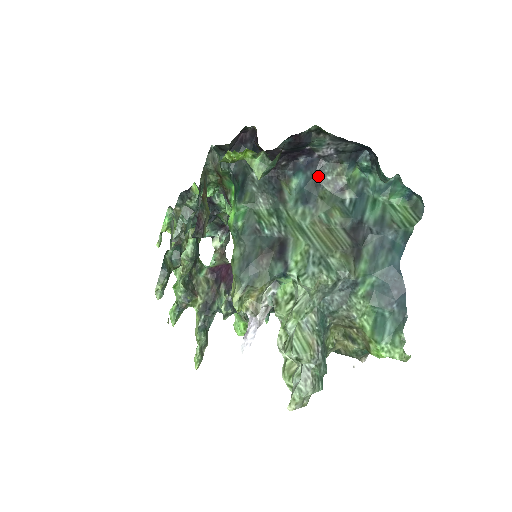
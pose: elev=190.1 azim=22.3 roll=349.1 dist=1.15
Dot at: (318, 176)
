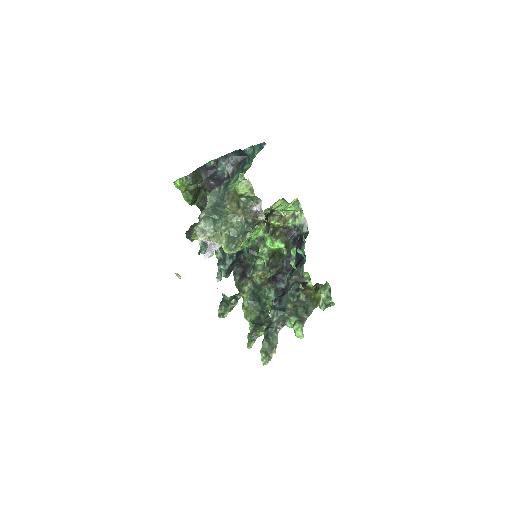
Dot at: occluded
